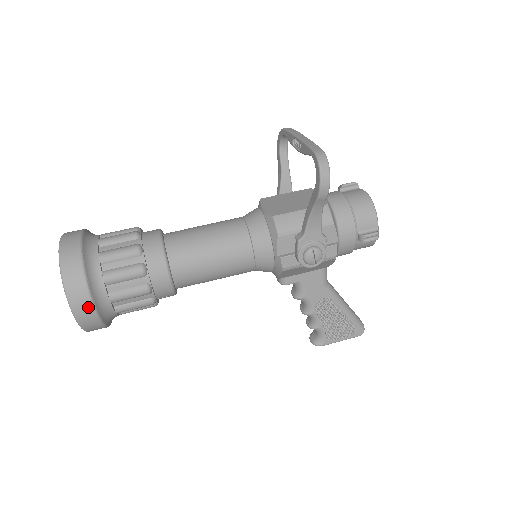
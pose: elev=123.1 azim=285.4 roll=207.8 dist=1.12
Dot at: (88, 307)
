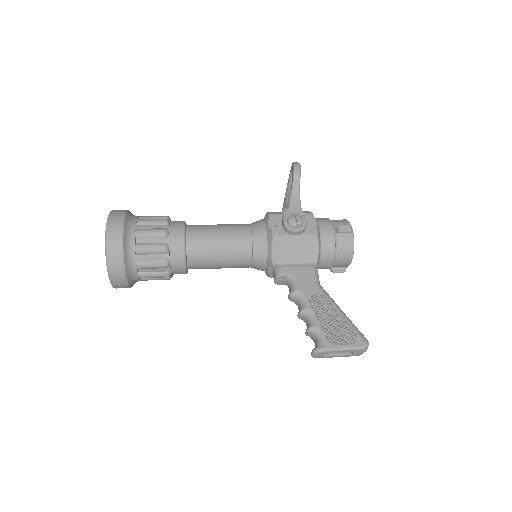
Dot at: (119, 226)
